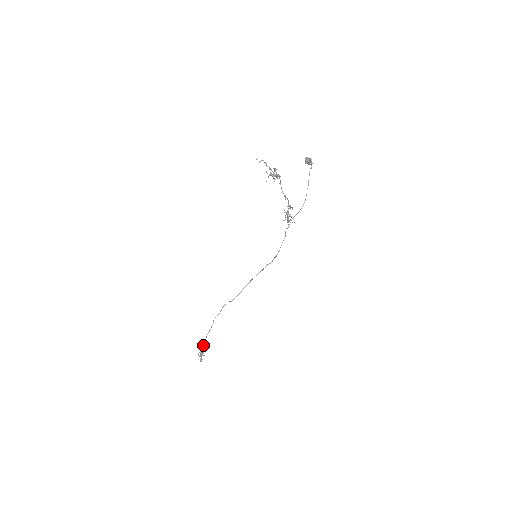
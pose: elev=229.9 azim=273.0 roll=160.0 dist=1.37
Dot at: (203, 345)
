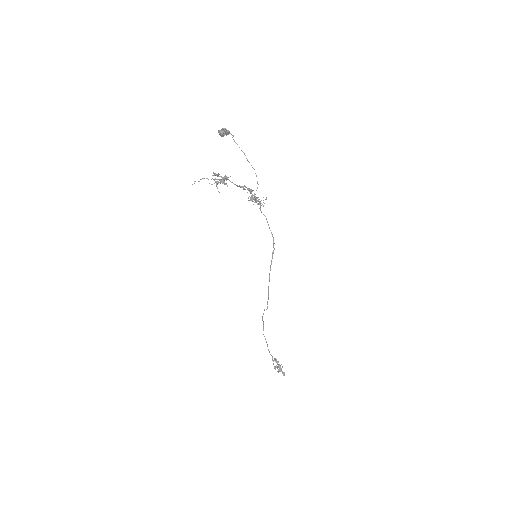
Dot at: occluded
